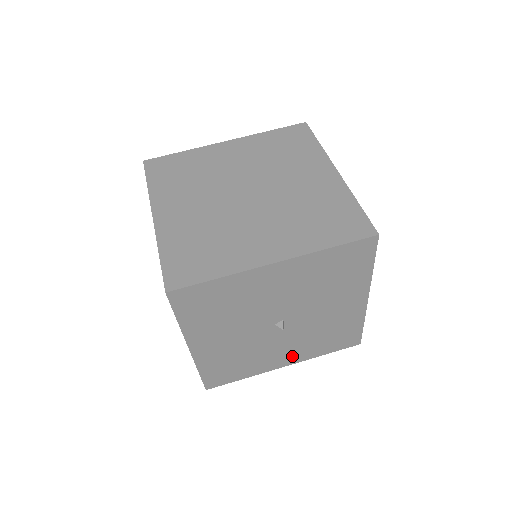
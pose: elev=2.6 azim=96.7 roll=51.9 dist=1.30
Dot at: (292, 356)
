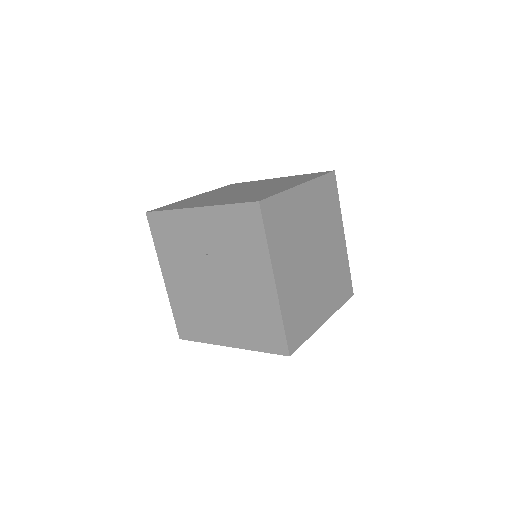
Dot at: occluded
